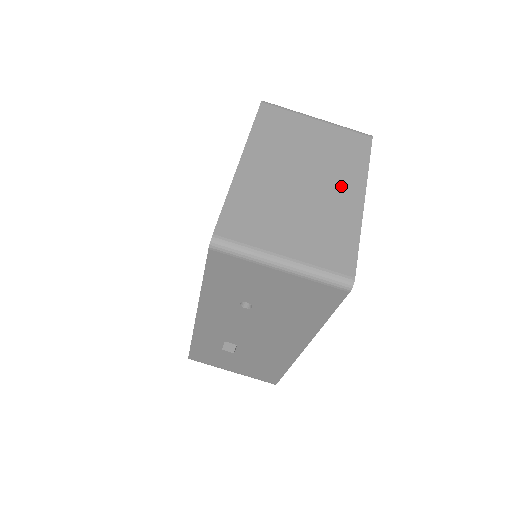
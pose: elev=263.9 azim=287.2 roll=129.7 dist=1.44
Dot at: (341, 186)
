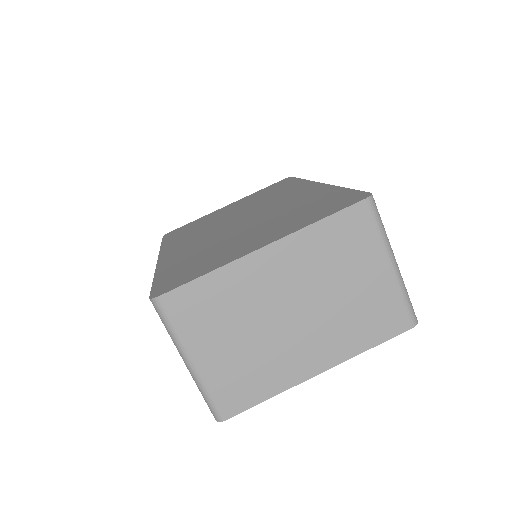
Dot at: (318, 346)
